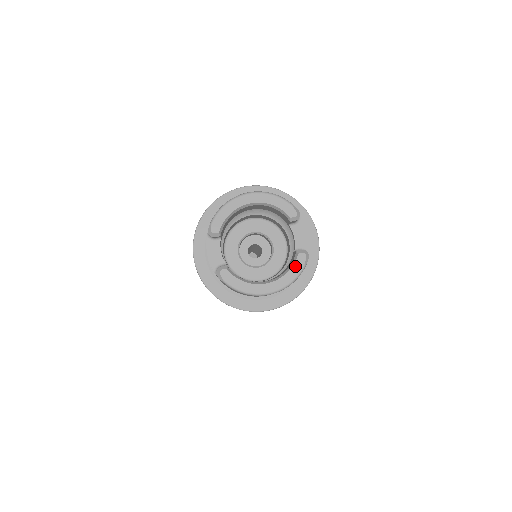
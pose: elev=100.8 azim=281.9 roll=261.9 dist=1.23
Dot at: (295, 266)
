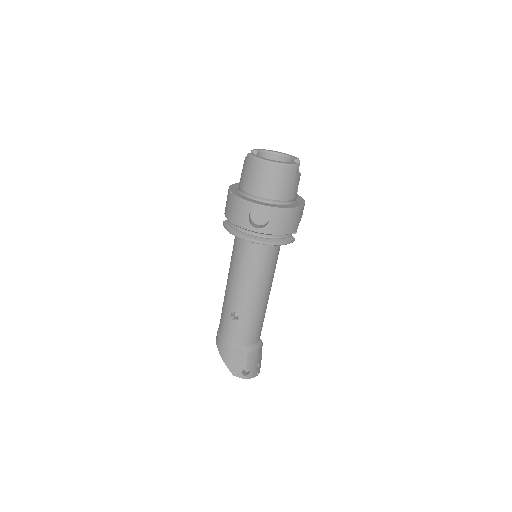
Dot at: (290, 163)
